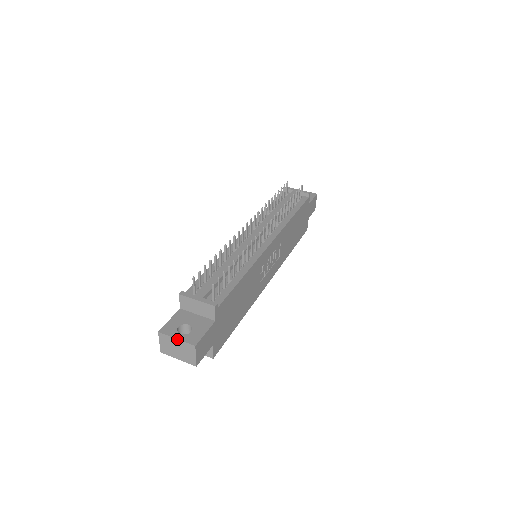
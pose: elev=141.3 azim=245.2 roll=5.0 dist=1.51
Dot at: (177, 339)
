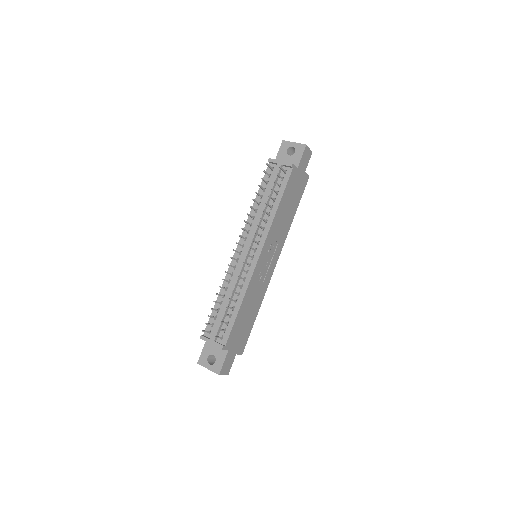
Dot at: (208, 369)
